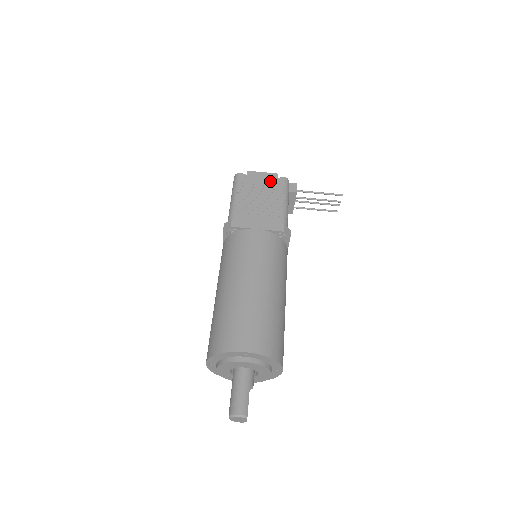
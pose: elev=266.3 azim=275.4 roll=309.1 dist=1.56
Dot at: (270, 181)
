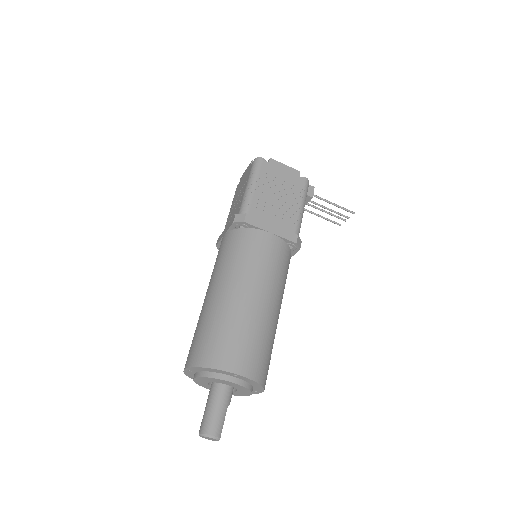
Dot at: (291, 178)
